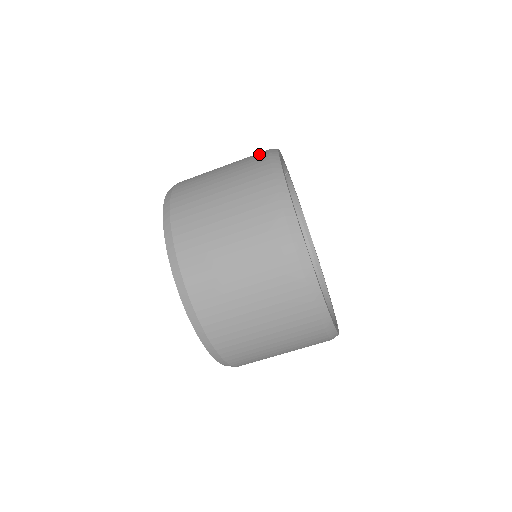
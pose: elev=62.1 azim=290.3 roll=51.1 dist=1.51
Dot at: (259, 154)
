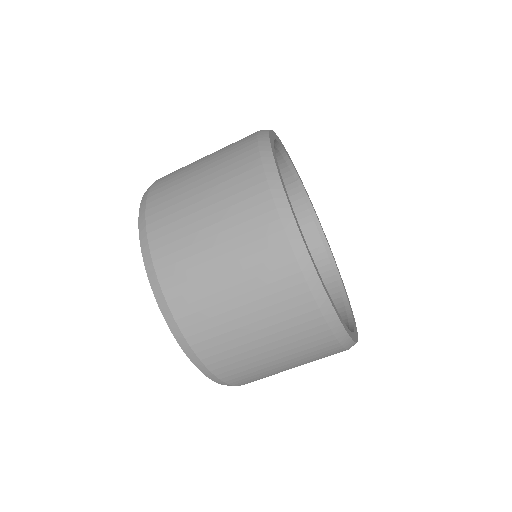
Dot at: occluded
